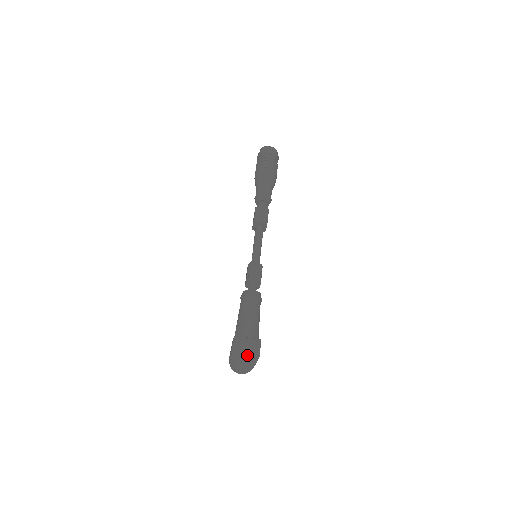
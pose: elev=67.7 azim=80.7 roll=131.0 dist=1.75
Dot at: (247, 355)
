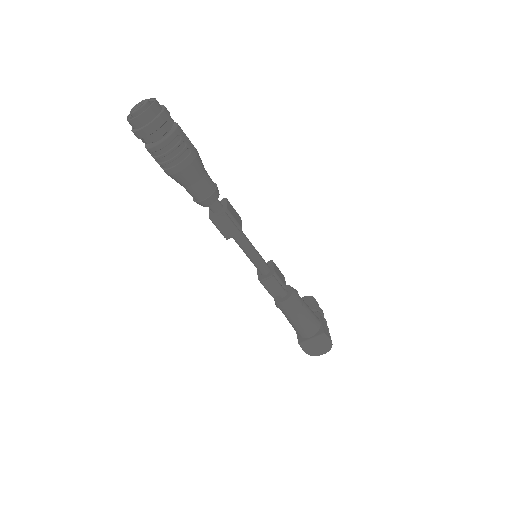
Dot at: (321, 348)
